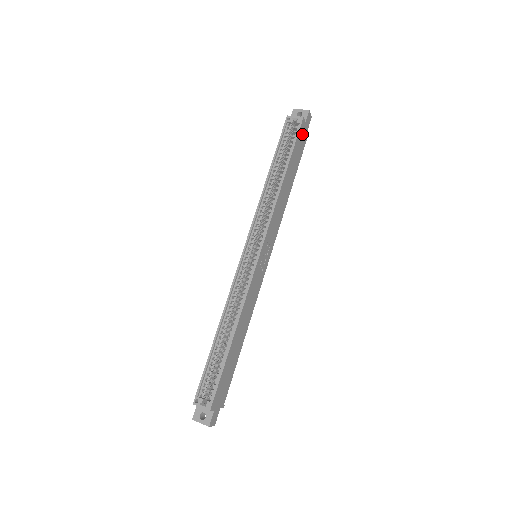
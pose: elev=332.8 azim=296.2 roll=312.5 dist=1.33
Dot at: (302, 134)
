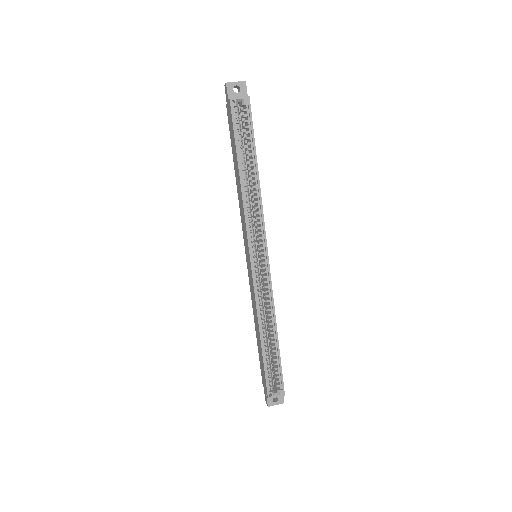
Dot at: occluded
